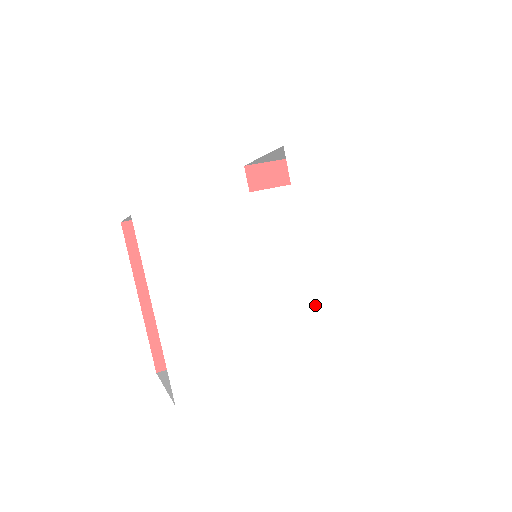
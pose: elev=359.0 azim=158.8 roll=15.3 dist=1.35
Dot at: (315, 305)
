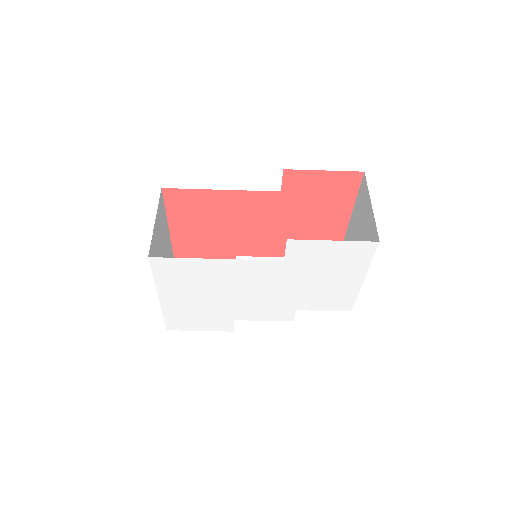
Dot at: (276, 314)
